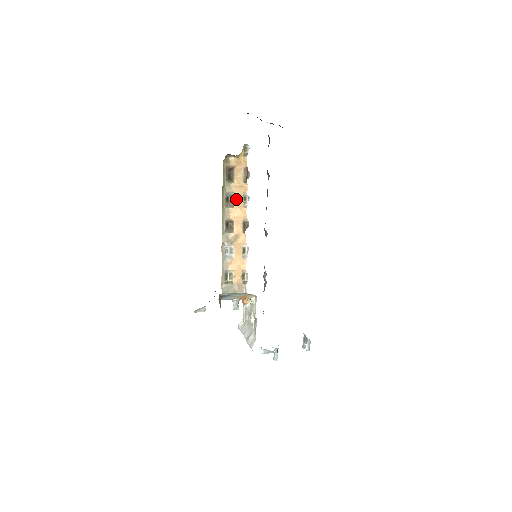
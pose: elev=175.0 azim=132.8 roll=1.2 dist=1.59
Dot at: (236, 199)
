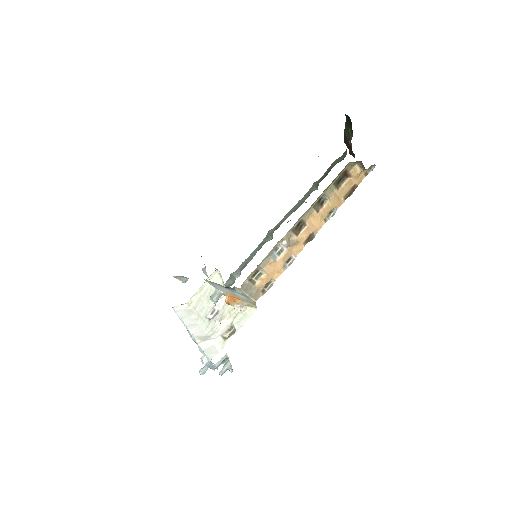
Dot at: (326, 207)
